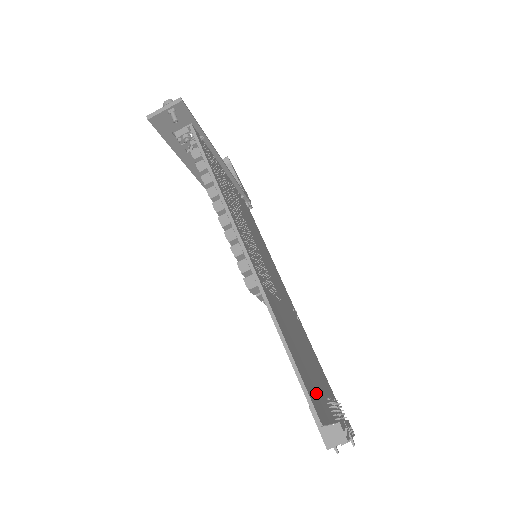
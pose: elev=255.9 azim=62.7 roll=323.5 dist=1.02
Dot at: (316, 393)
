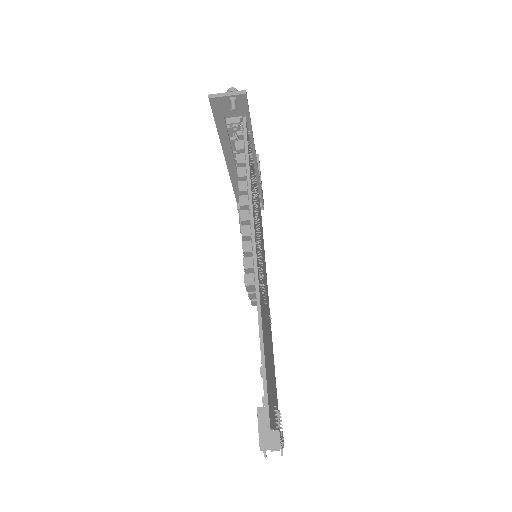
Dot at: (271, 398)
